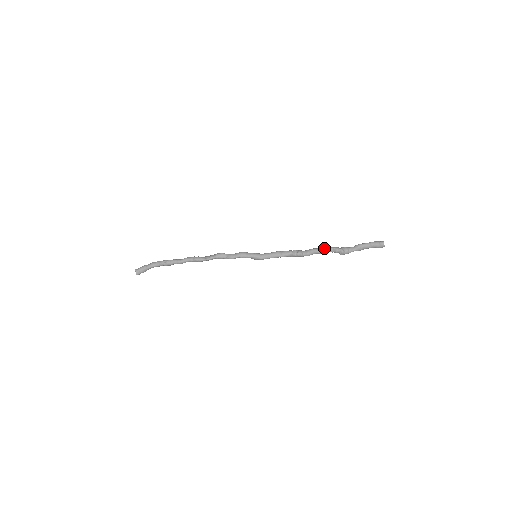
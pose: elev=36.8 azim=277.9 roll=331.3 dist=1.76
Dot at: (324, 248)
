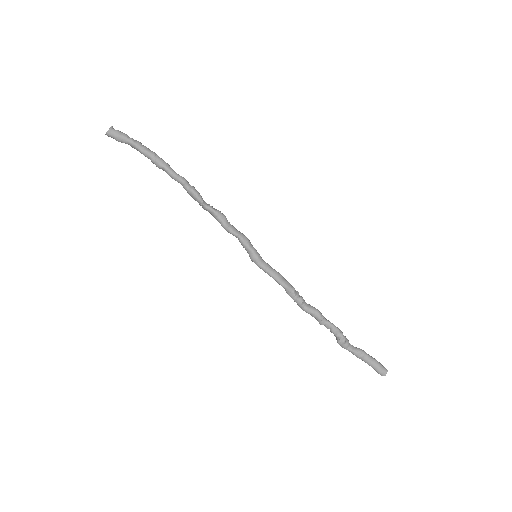
Dot at: occluded
